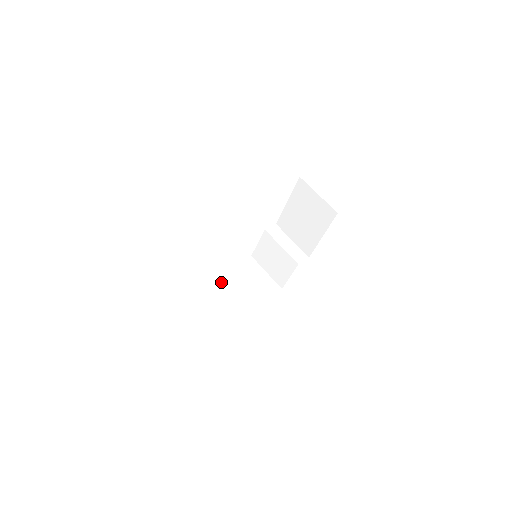
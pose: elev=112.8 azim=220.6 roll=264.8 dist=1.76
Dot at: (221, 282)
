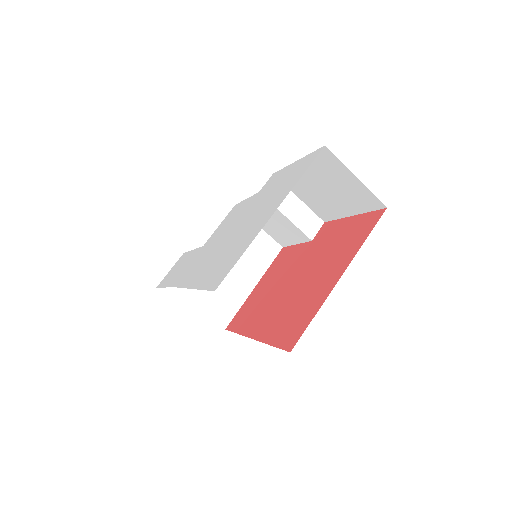
Dot at: occluded
